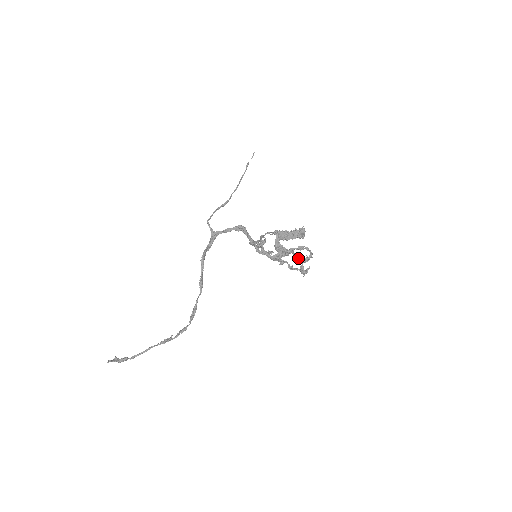
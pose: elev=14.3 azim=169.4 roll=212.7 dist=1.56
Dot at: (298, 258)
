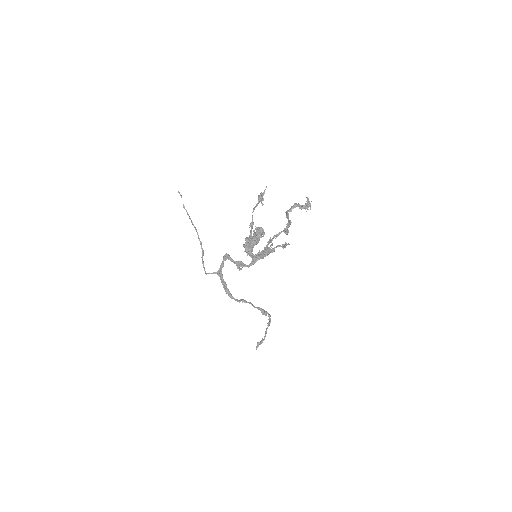
Dot at: (287, 215)
